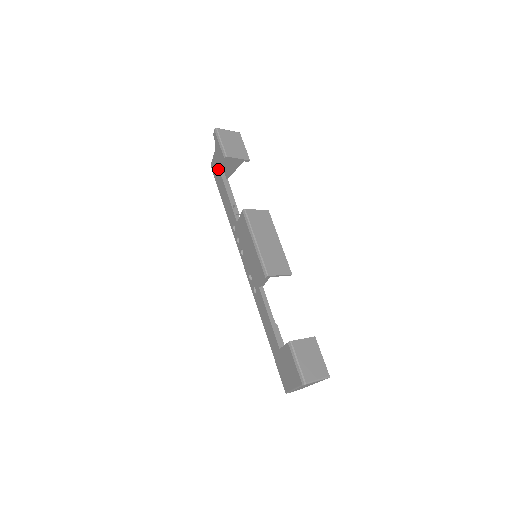
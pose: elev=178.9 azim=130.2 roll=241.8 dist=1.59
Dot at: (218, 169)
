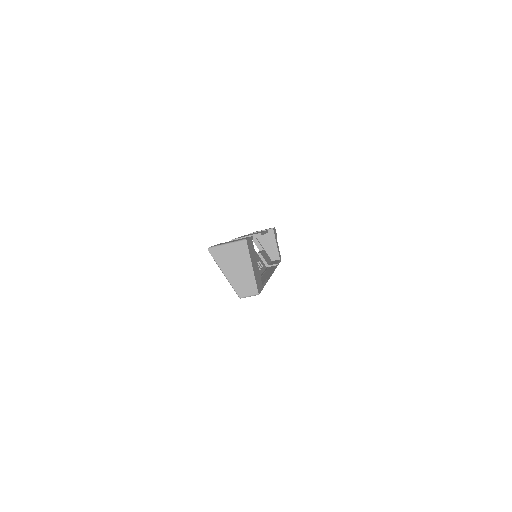
Dot at: occluded
